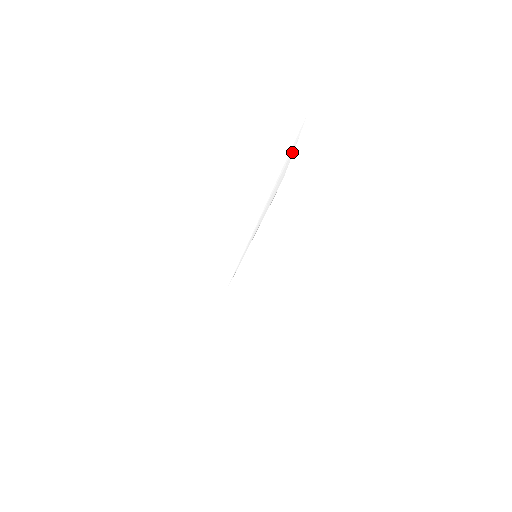
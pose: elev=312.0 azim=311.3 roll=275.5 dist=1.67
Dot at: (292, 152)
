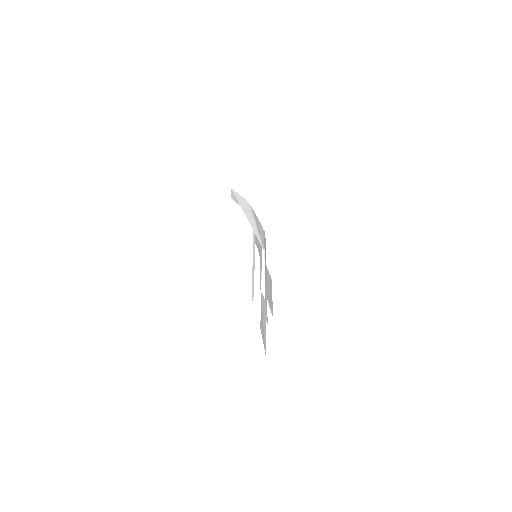
Dot at: (239, 196)
